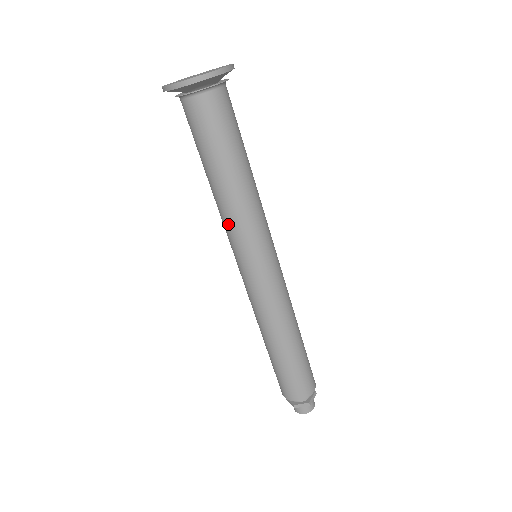
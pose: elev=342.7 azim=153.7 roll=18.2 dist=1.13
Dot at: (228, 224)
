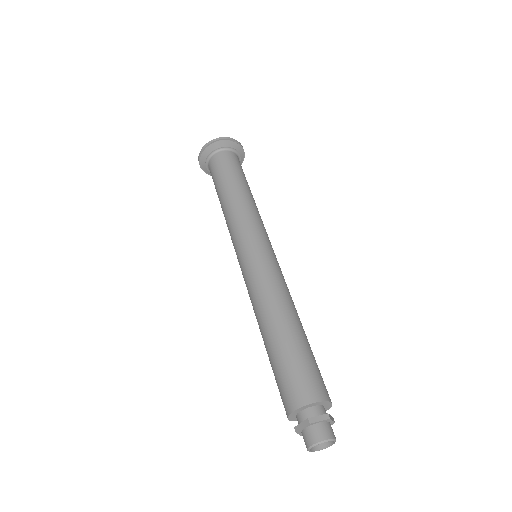
Dot at: (229, 230)
